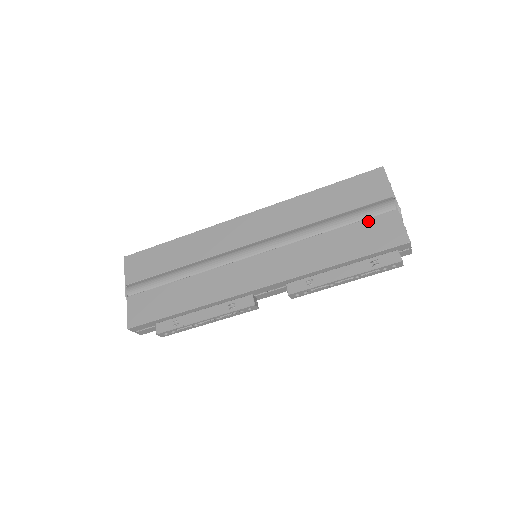
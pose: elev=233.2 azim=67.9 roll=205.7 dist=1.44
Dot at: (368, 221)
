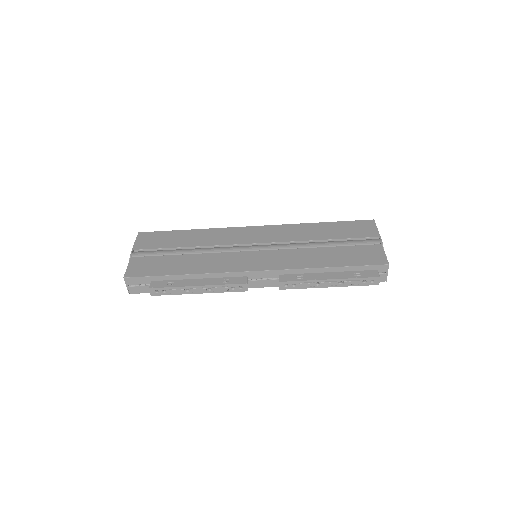
Dot at: (357, 247)
